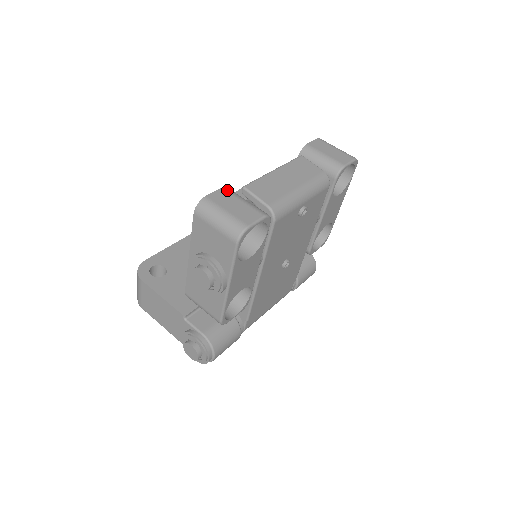
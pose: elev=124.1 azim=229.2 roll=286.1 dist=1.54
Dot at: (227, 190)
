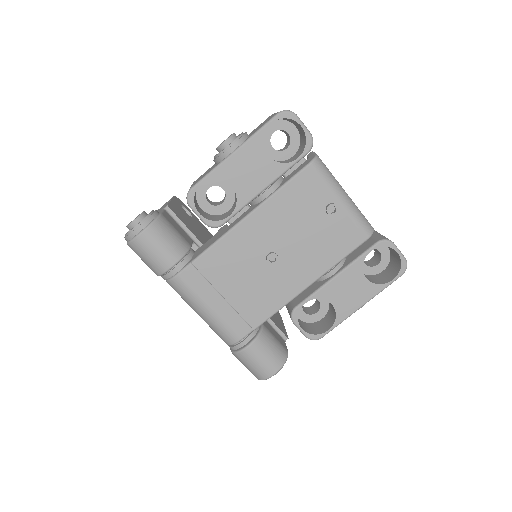
Dot at: occluded
